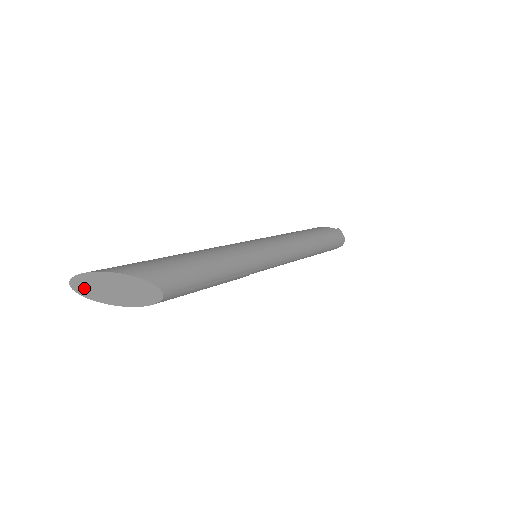
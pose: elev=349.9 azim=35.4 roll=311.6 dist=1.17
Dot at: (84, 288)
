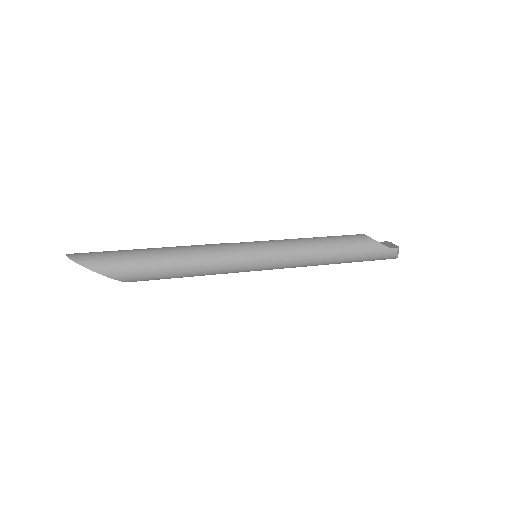
Dot at: occluded
